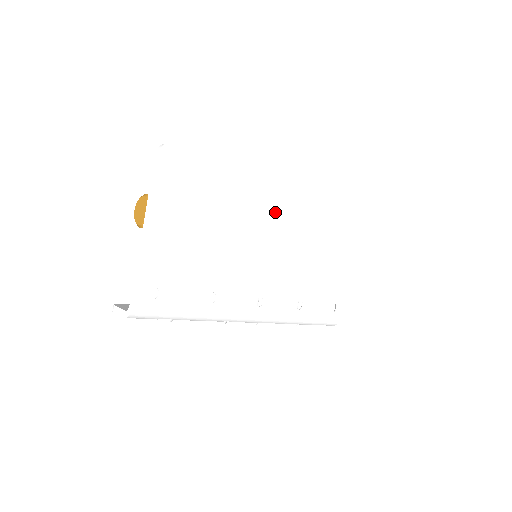
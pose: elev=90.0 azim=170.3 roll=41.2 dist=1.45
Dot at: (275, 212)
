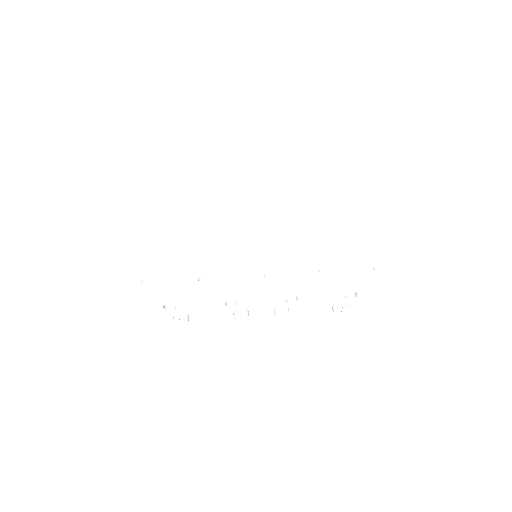
Dot at: (253, 218)
